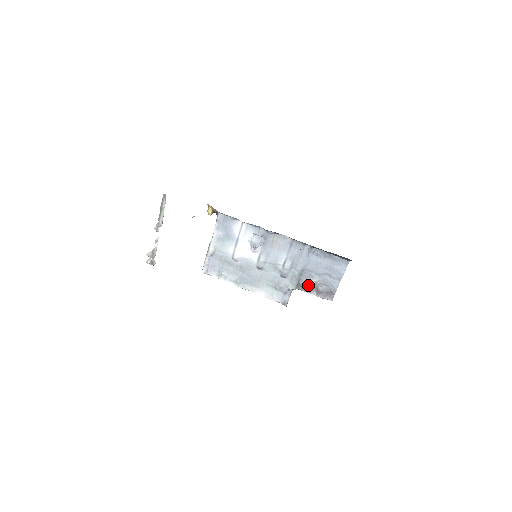
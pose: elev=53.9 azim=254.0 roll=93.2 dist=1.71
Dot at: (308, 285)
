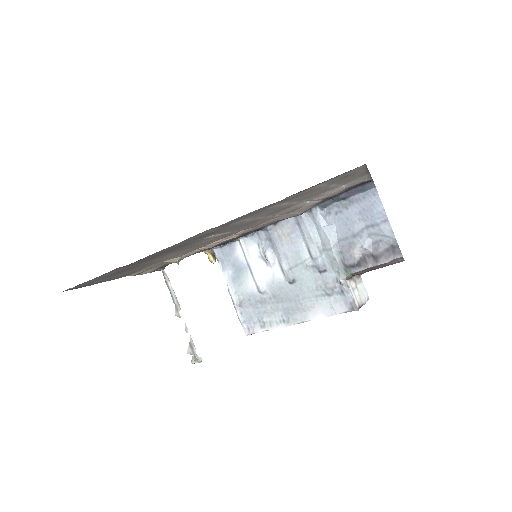
Dot at: (358, 260)
